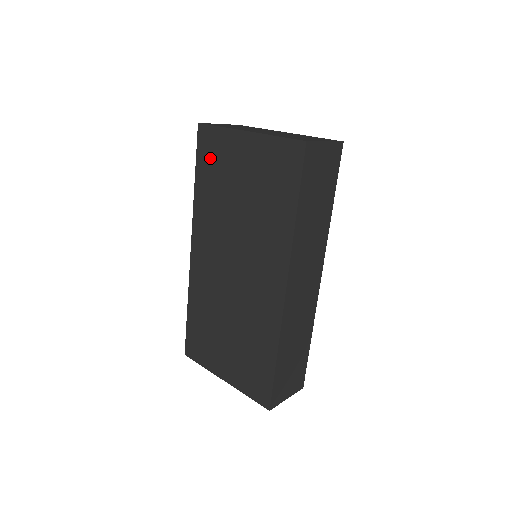
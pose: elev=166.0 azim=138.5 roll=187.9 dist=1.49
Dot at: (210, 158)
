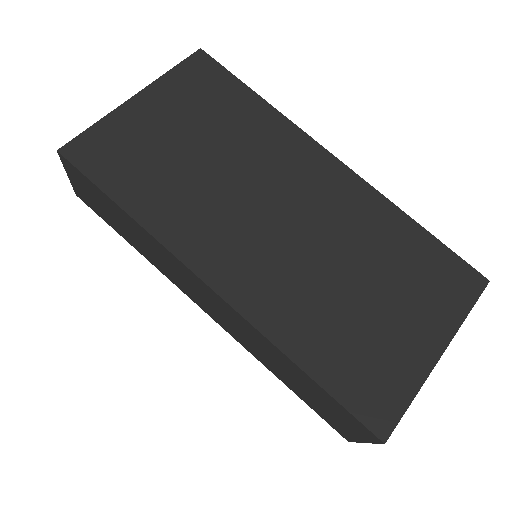
Dot at: (116, 161)
